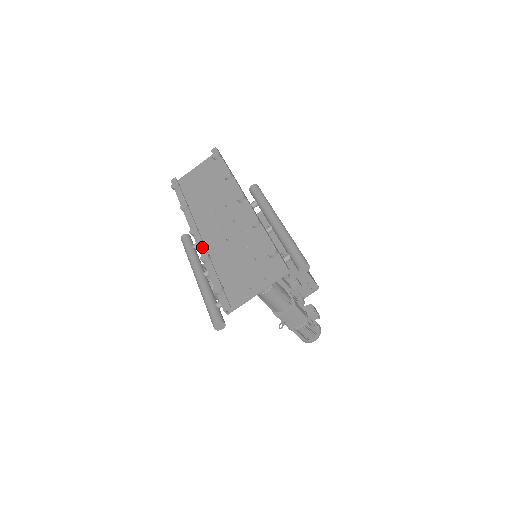
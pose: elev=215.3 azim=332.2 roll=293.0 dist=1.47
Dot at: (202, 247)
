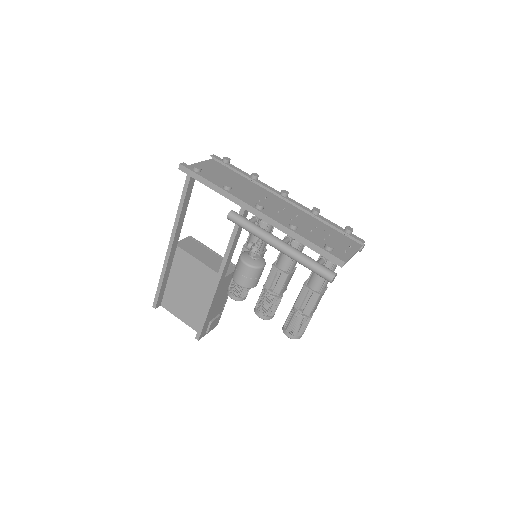
Dot at: (277, 219)
